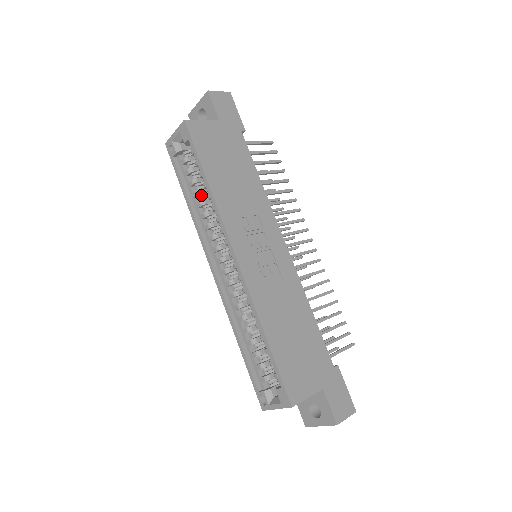
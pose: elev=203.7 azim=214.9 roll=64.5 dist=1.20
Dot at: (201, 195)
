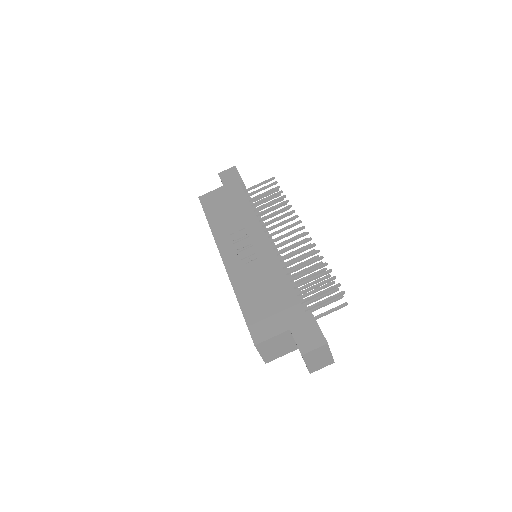
Dot at: occluded
